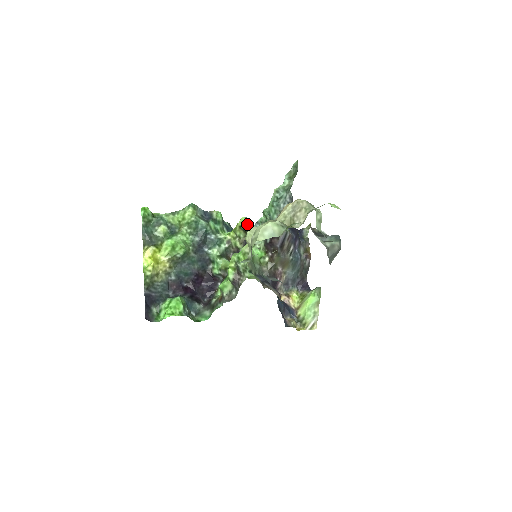
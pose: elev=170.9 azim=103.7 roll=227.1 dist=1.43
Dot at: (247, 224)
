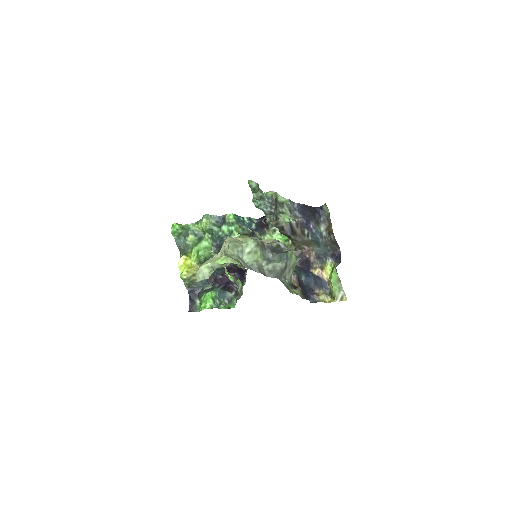
Dot at: (243, 230)
